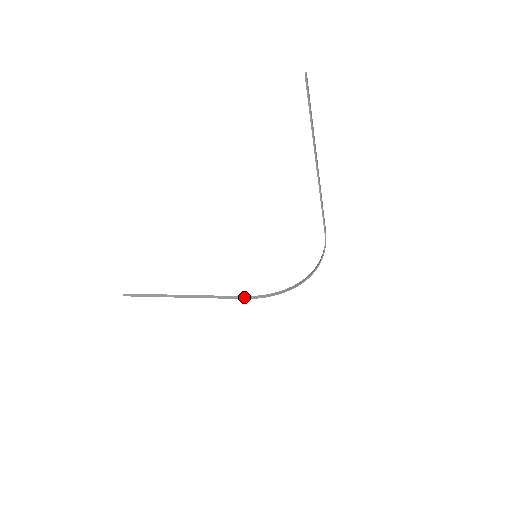
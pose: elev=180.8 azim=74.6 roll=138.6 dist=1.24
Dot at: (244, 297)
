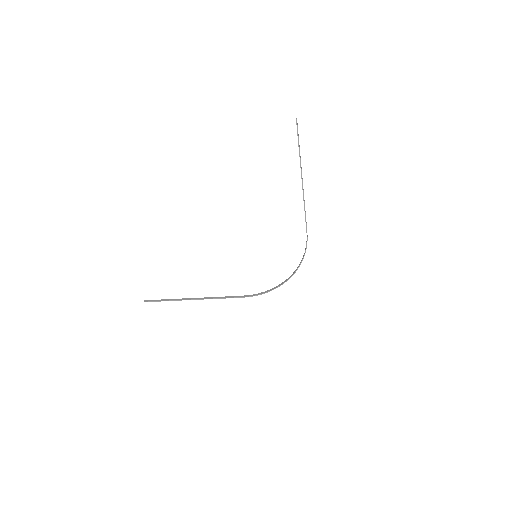
Dot at: (244, 296)
